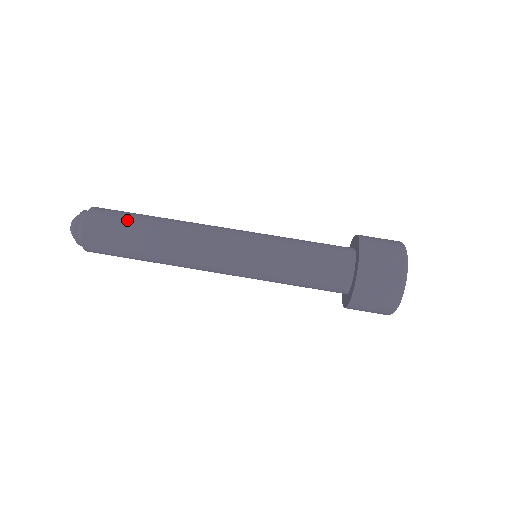
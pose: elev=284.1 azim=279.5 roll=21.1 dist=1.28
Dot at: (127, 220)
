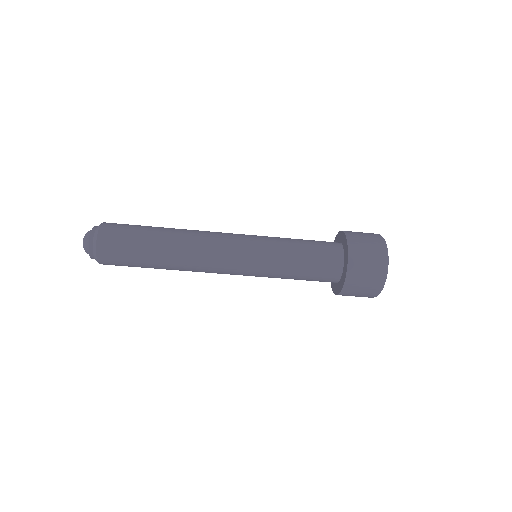
Dot at: (136, 252)
